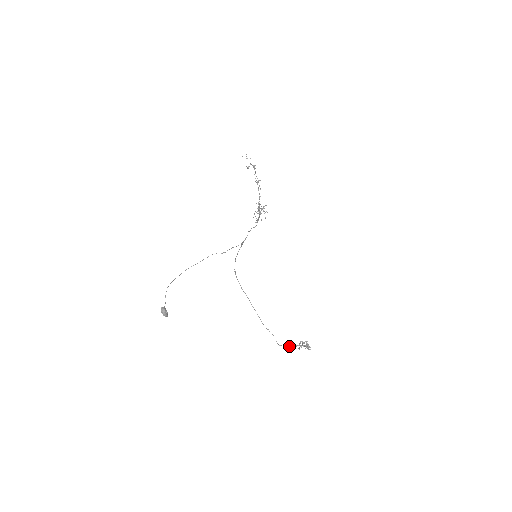
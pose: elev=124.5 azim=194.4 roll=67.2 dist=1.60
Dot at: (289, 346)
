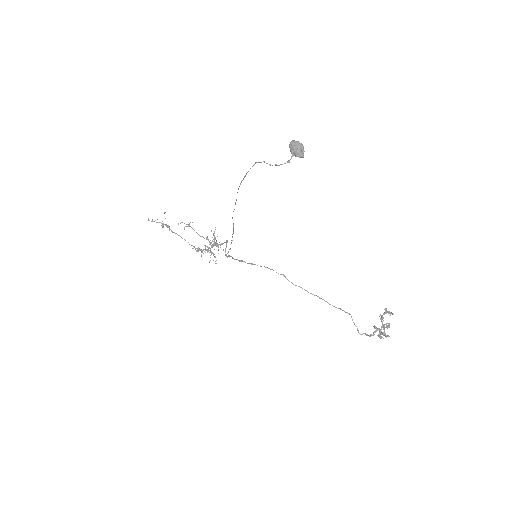
Dot at: (371, 334)
